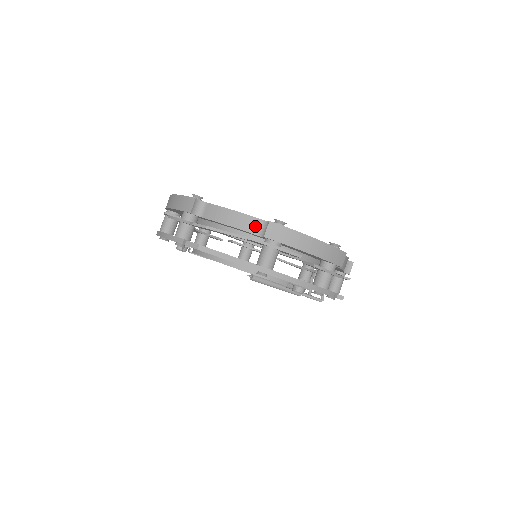
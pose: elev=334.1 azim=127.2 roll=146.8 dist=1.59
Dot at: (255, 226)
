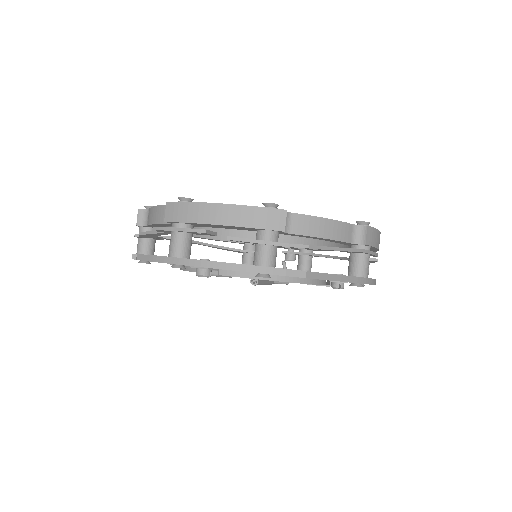
Dot at: (349, 233)
